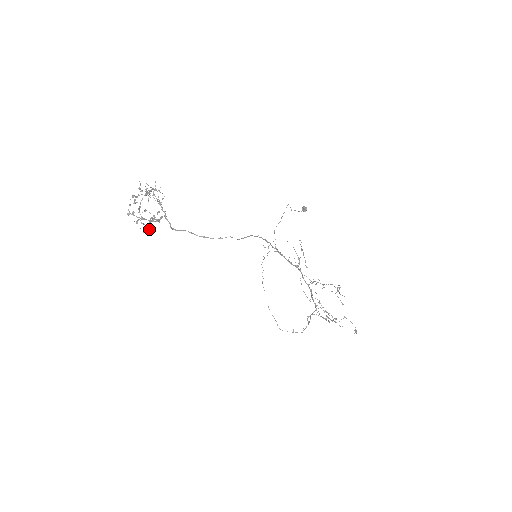
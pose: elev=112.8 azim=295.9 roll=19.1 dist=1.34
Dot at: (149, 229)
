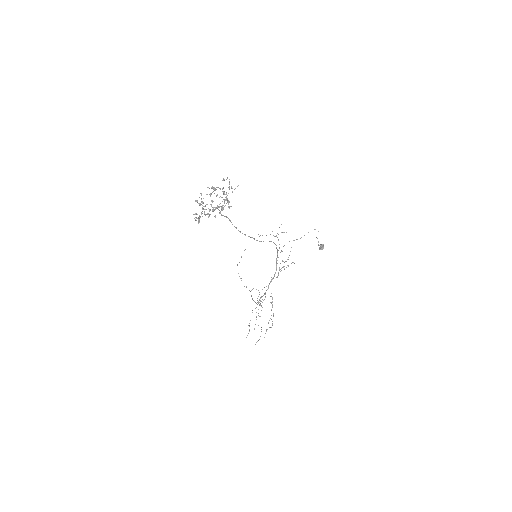
Dot at: occluded
